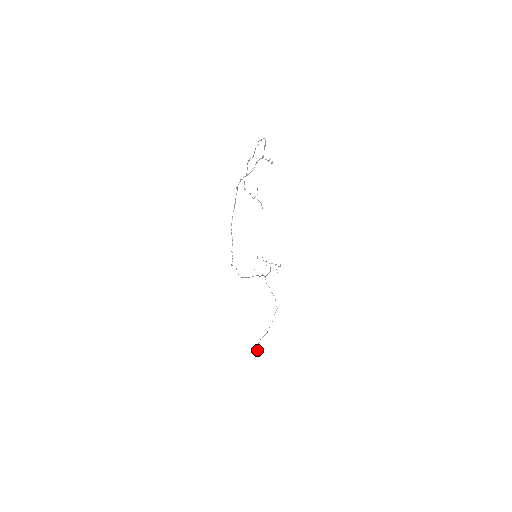
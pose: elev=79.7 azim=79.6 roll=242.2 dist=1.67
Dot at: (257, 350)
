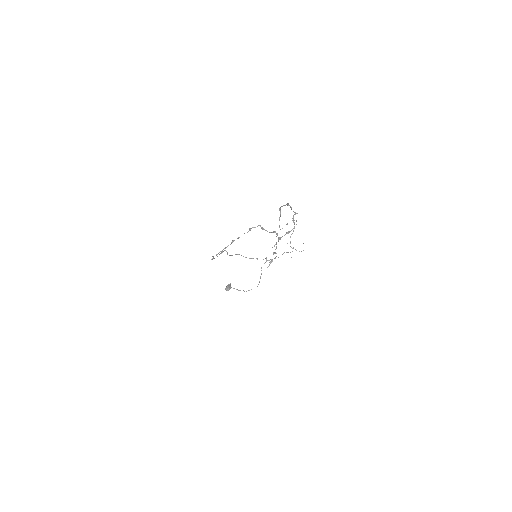
Dot at: (227, 290)
